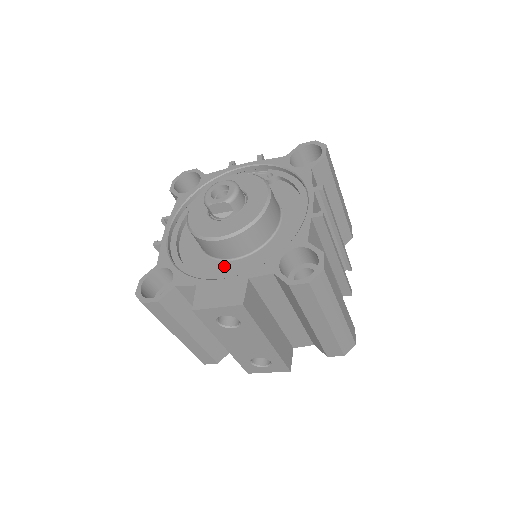
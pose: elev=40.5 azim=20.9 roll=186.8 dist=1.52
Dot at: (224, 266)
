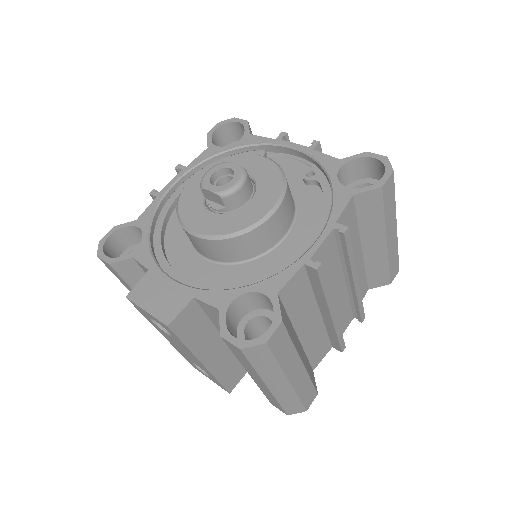
Dot at: (194, 261)
